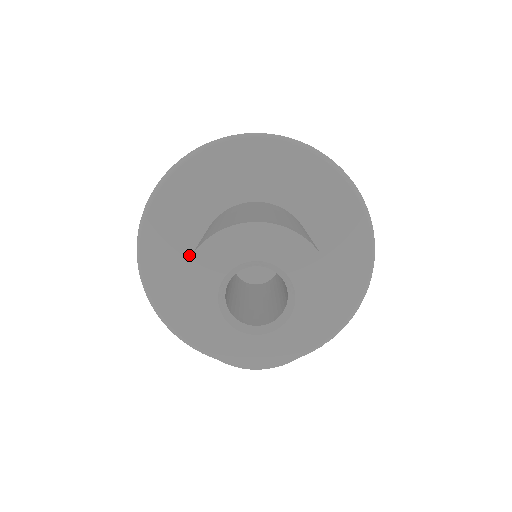
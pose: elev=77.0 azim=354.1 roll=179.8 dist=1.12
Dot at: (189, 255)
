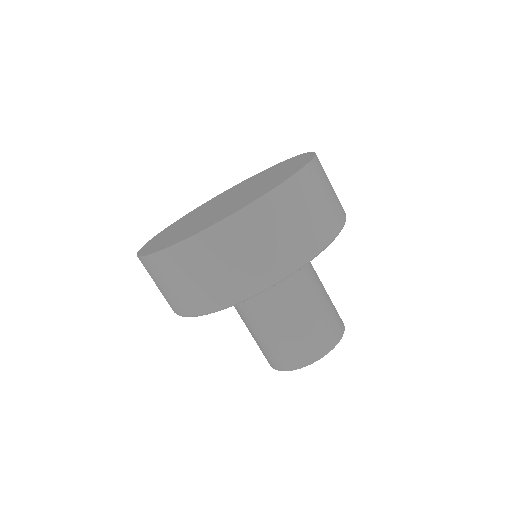
Dot at: occluded
